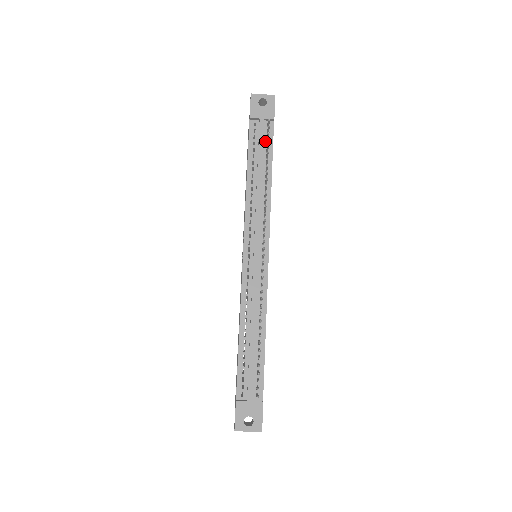
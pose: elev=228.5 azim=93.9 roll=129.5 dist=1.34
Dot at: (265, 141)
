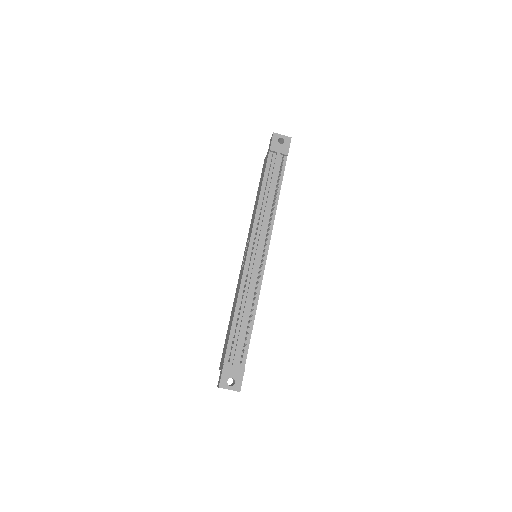
Dot at: (278, 170)
